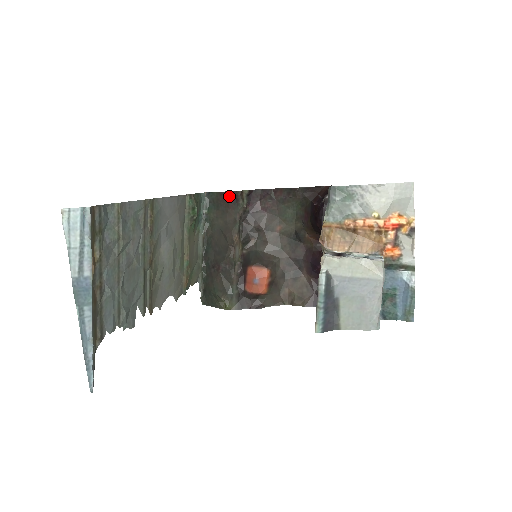
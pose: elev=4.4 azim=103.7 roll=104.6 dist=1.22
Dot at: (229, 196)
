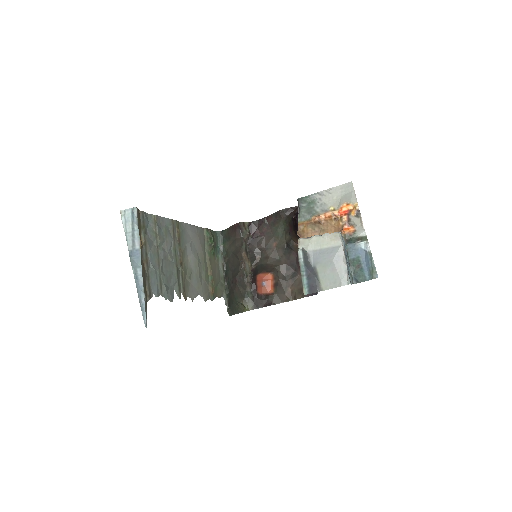
Dot at: (235, 228)
